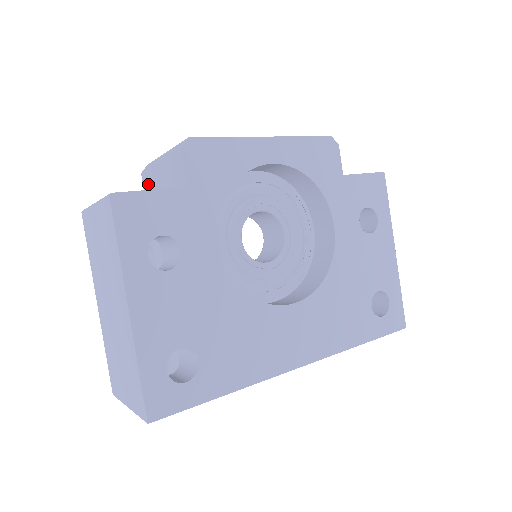
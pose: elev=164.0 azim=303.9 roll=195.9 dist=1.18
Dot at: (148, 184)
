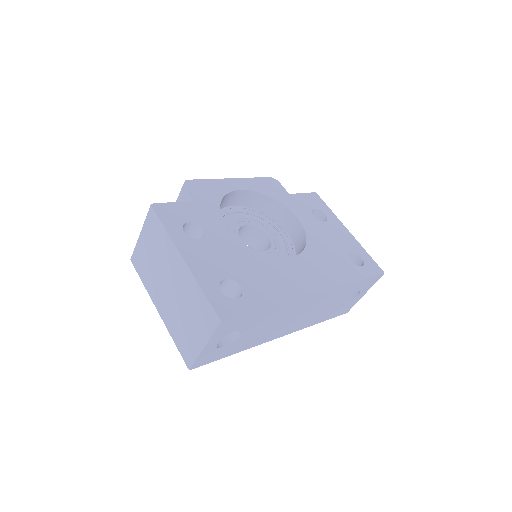
Dot at: occluded
